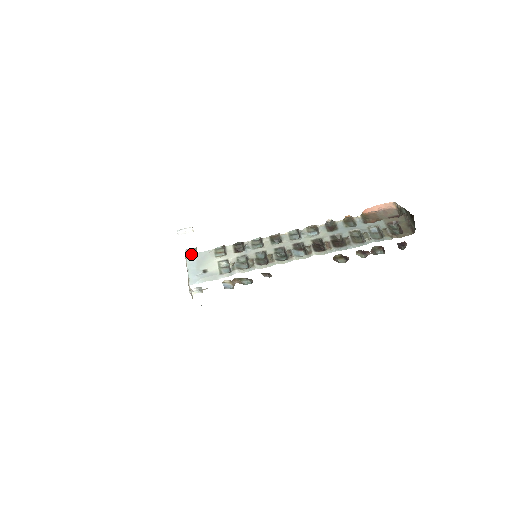
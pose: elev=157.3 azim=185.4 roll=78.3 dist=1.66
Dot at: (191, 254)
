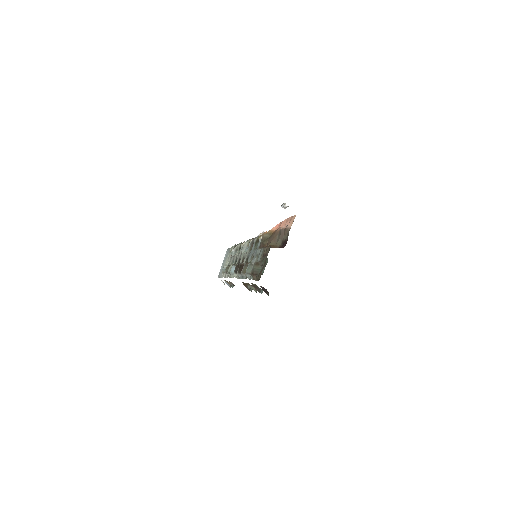
Dot at: (228, 248)
